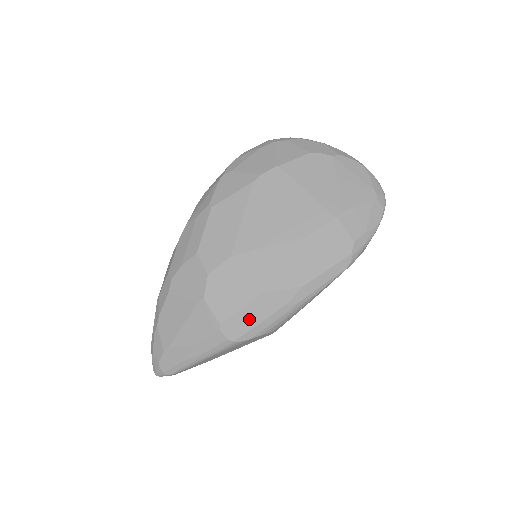
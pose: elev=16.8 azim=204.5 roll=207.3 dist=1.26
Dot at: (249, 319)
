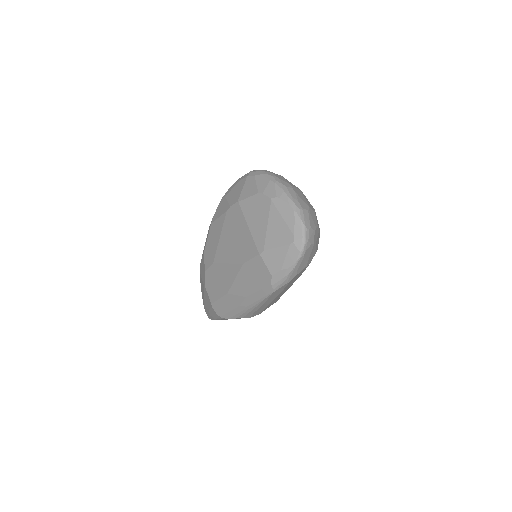
Dot at: (224, 307)
